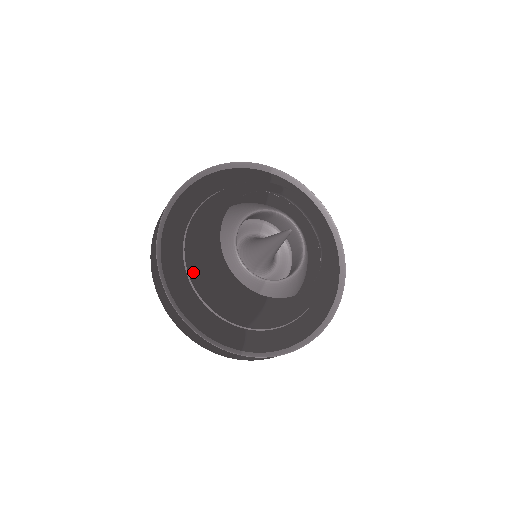
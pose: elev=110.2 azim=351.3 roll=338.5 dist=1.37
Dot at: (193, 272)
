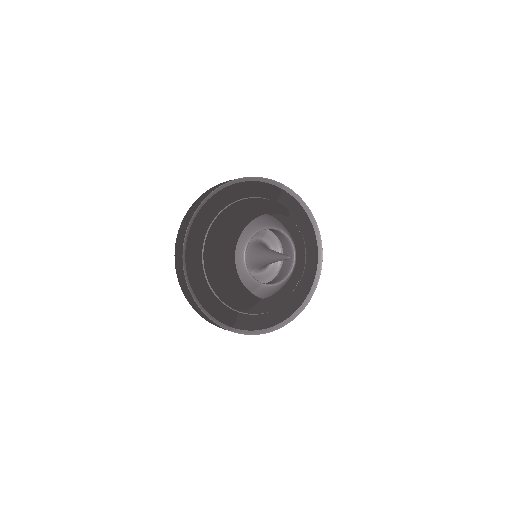
Dot at: (209, 267)
